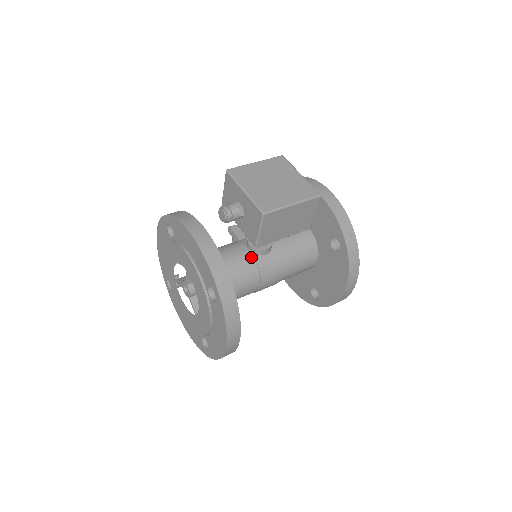
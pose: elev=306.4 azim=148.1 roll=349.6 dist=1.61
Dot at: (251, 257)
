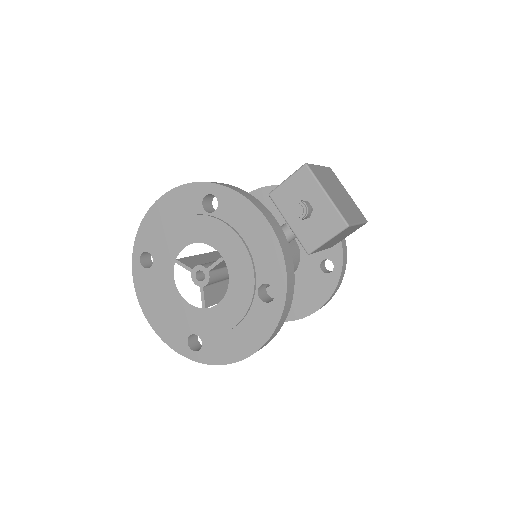
Dot at: occluded
